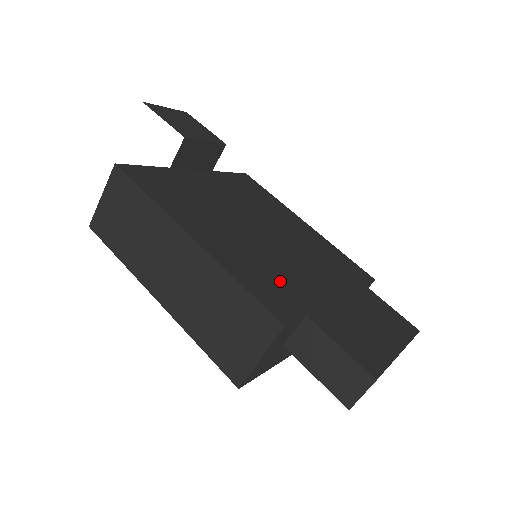
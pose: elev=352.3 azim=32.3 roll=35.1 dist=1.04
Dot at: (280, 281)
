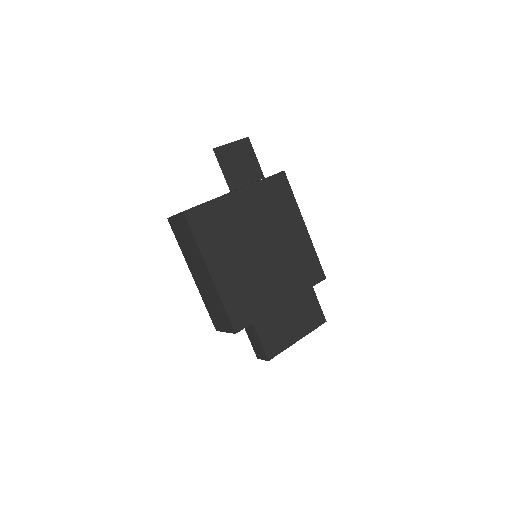
Dot at: (250, 299)
